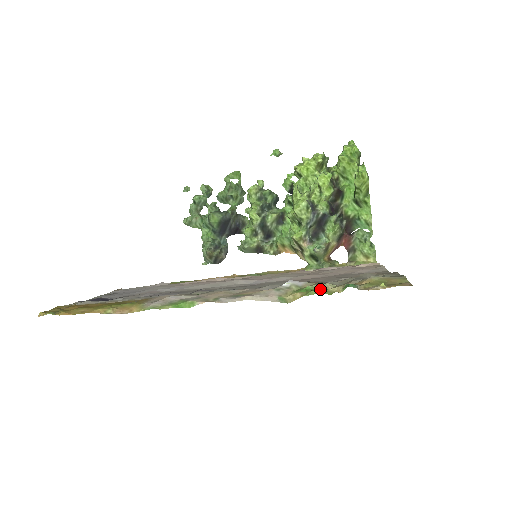
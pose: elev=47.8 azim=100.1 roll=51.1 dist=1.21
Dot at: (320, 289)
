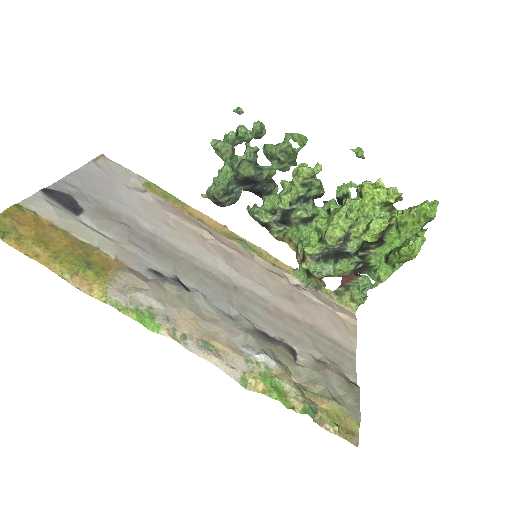
Dot at: (283, 391)
